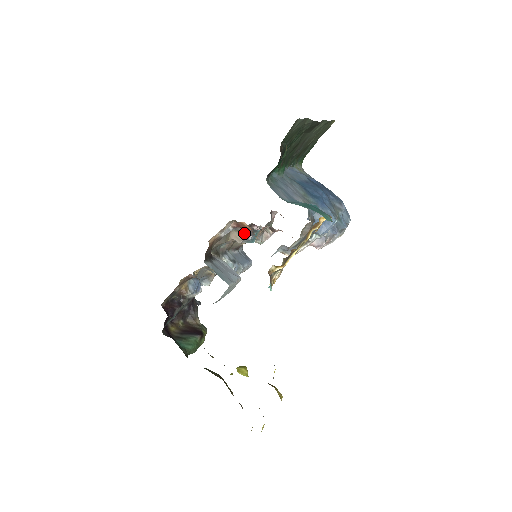
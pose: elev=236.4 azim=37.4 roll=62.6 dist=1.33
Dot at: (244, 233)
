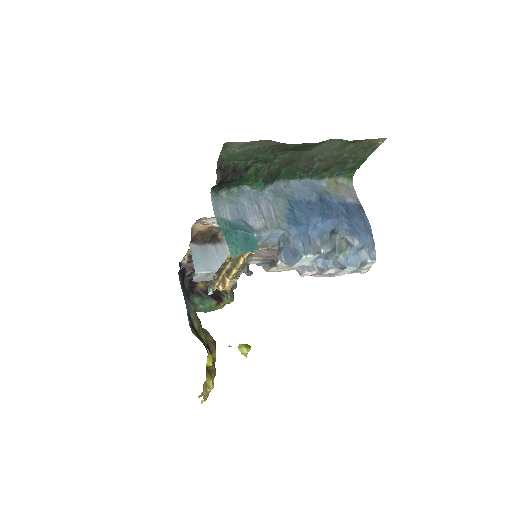
Dot at: occluded
